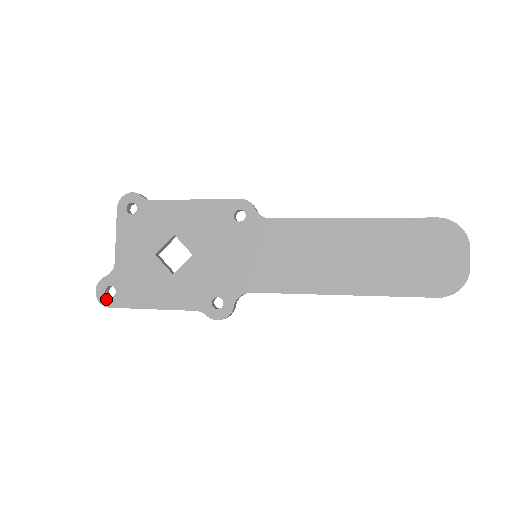
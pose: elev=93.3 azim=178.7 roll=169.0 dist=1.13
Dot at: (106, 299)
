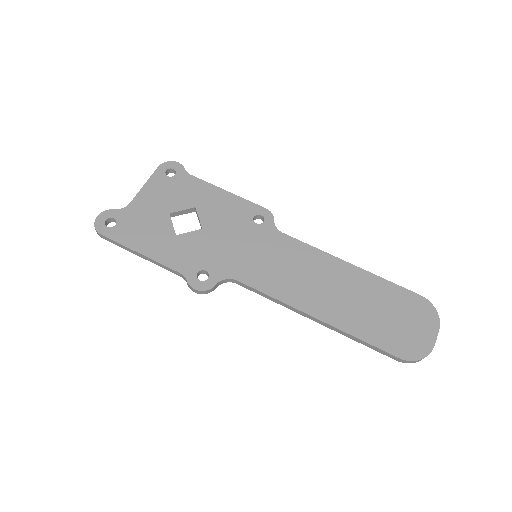
Dot at: (103, 226)
